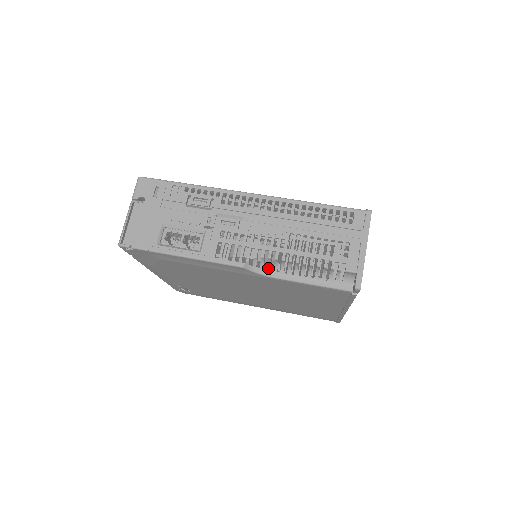
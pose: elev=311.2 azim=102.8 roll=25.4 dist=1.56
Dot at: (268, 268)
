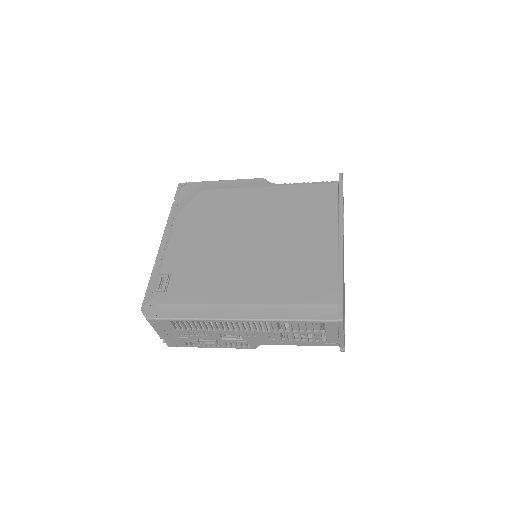
Dot at: occluded
